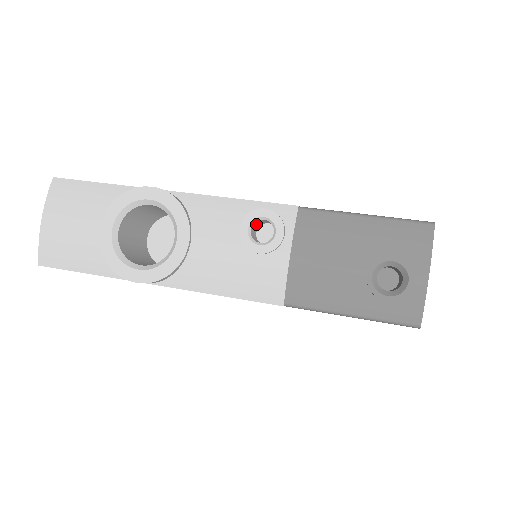
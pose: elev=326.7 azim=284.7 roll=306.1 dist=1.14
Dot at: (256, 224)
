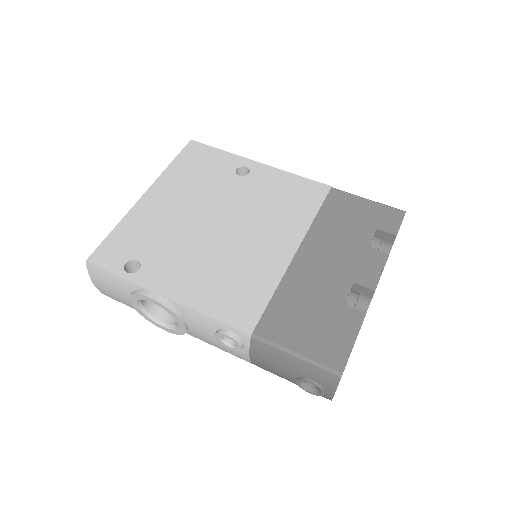
Dot at: occluded
